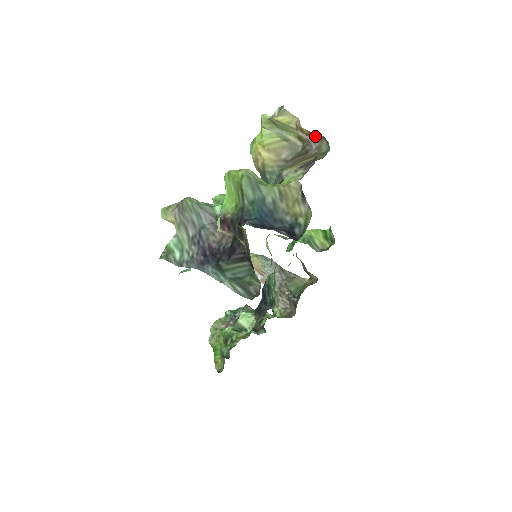
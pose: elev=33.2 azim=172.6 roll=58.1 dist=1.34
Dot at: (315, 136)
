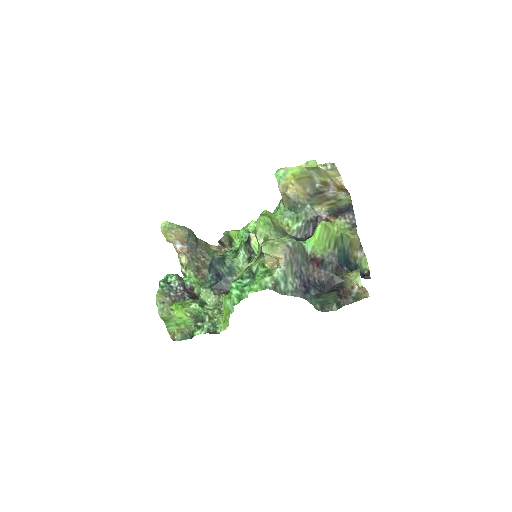
Dot at: (342, 189)
